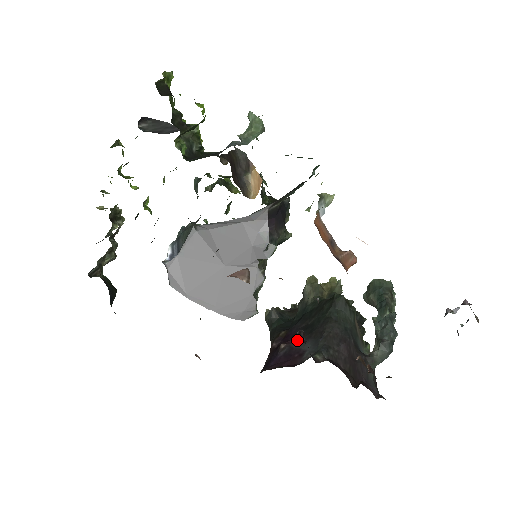
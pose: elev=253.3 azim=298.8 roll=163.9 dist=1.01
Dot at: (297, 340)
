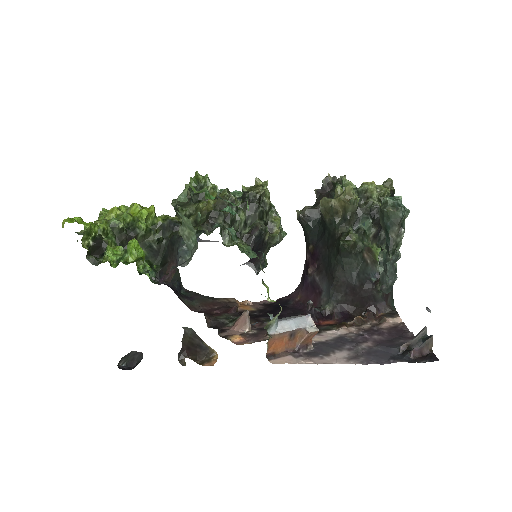
Dot at: (318, 272)
